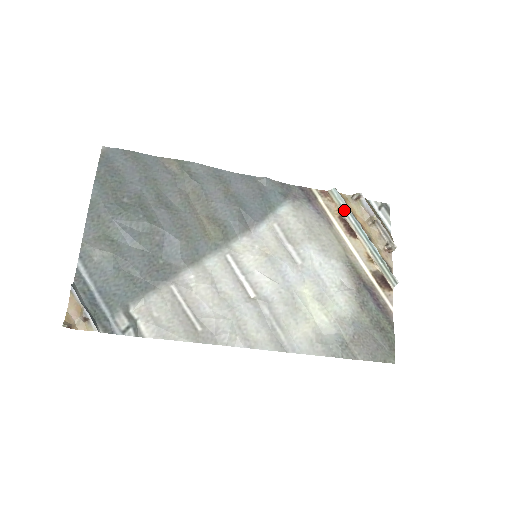
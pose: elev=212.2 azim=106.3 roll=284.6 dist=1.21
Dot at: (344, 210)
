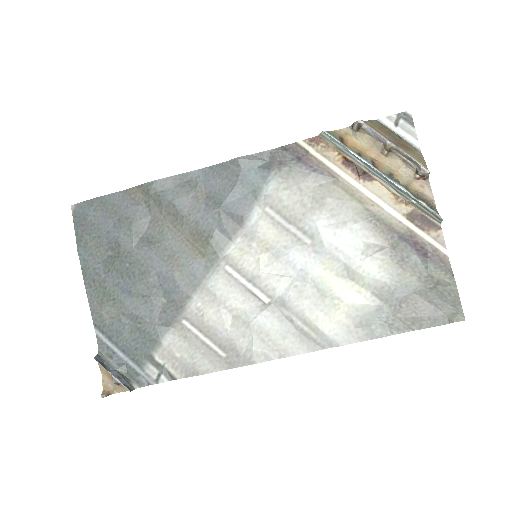
Dot at: (345, 152)
